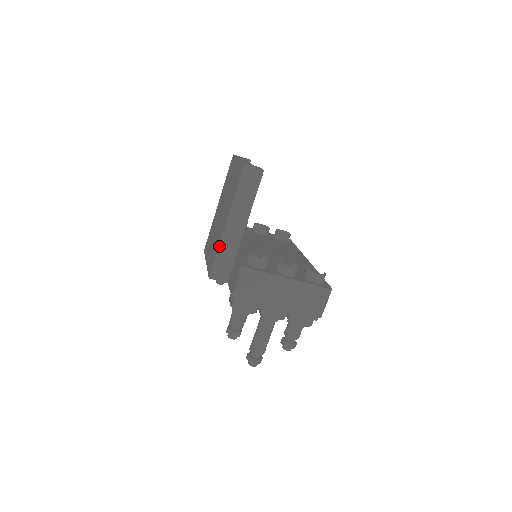
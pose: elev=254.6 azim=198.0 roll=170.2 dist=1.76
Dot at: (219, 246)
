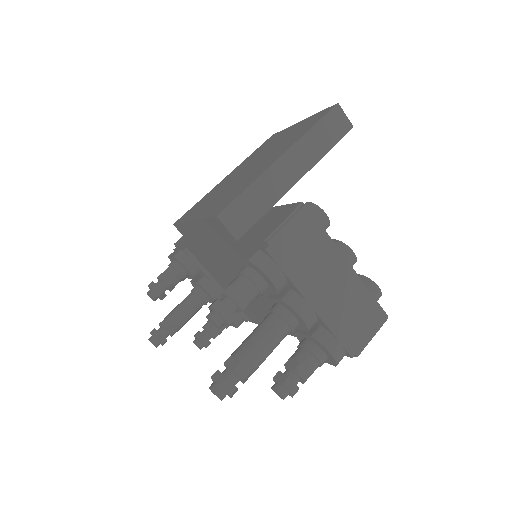
Dot at: (256, 180)
